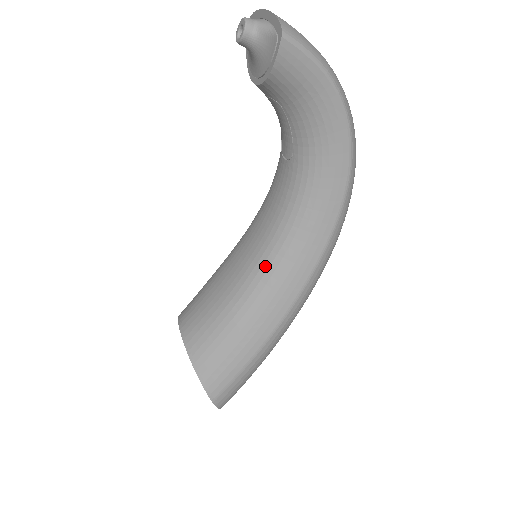
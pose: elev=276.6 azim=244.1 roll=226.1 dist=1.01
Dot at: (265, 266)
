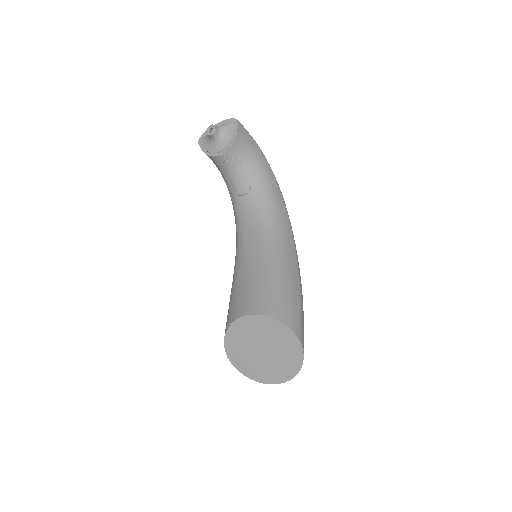
Dot at: (271, 243)
